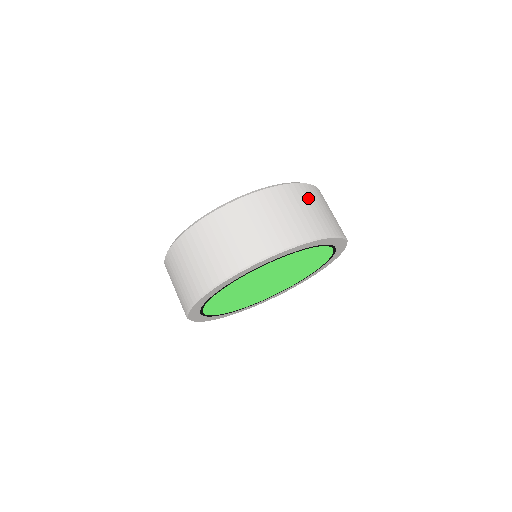
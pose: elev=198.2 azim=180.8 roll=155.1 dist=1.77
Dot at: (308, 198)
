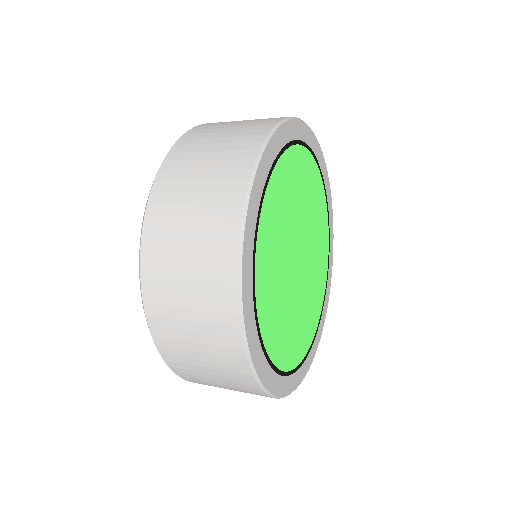
Dot at: occluded
